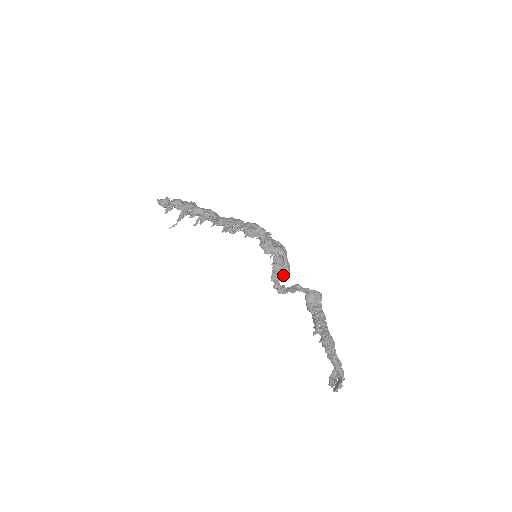
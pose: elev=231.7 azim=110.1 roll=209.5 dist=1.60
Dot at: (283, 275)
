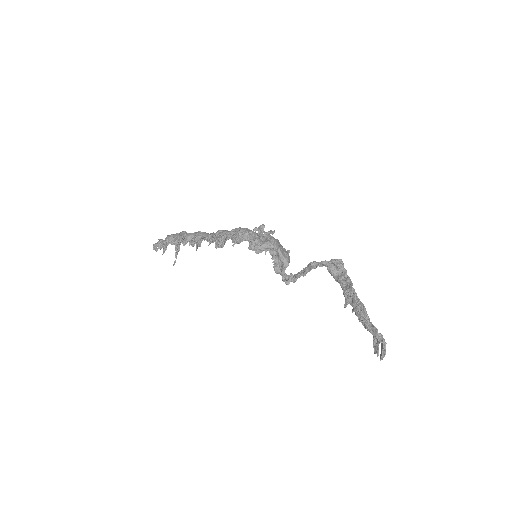
Dot at: (283, 266)
